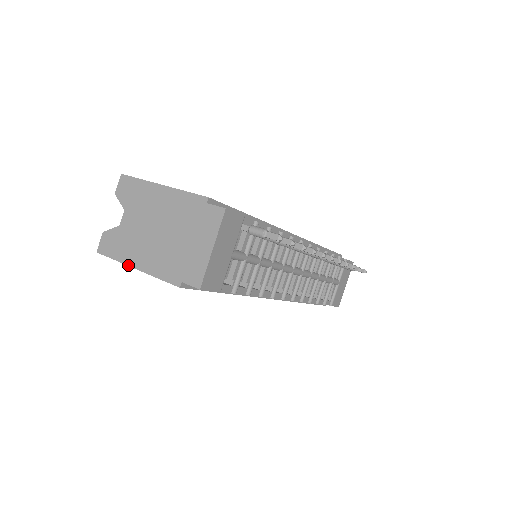
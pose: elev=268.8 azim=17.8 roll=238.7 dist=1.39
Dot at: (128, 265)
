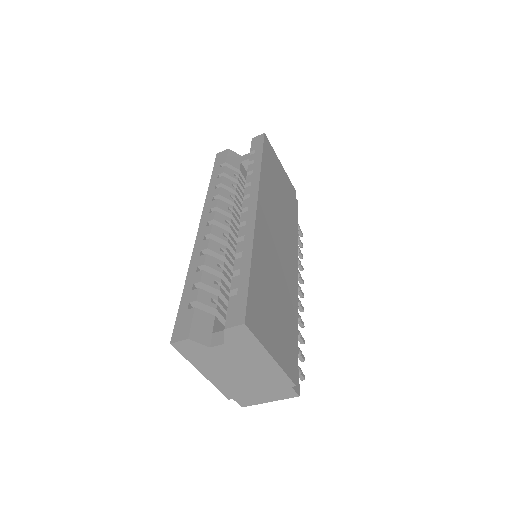
Dot at: (197, 369)
